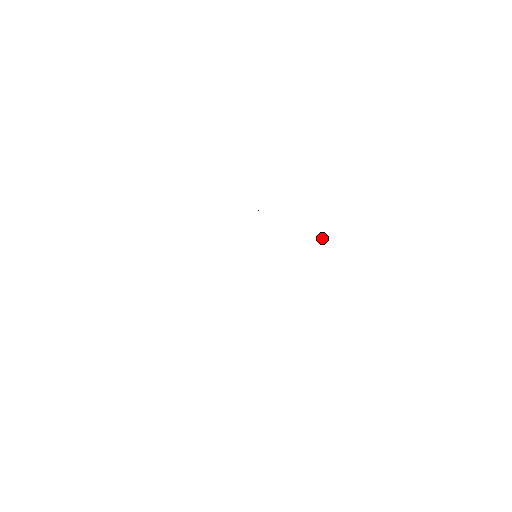
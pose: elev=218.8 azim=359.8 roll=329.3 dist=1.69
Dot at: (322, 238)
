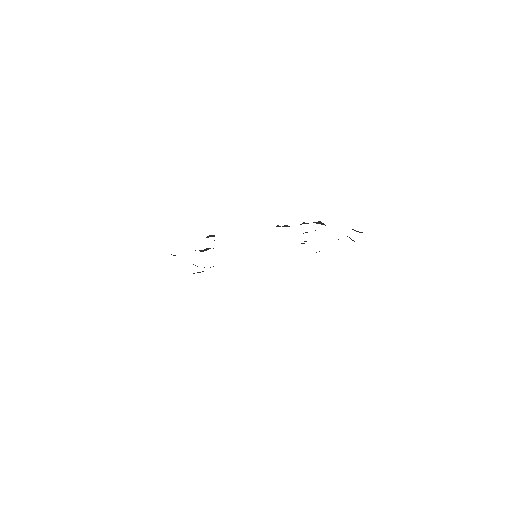
Dot at: (284, 225)
